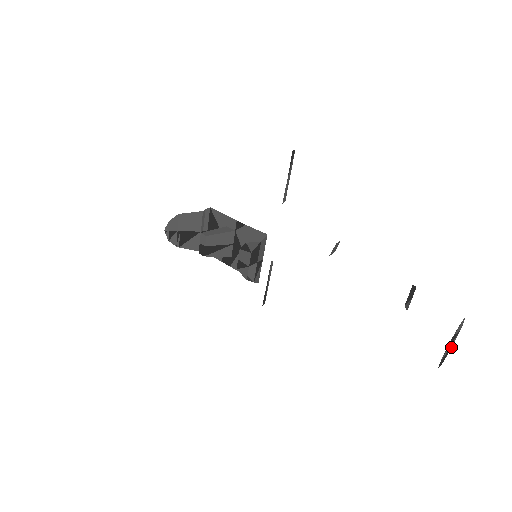
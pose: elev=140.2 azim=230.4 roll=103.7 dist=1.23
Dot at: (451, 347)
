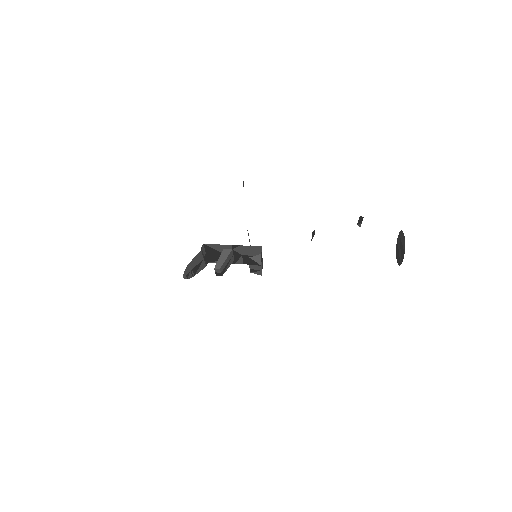
Dot at: (397, 242)
